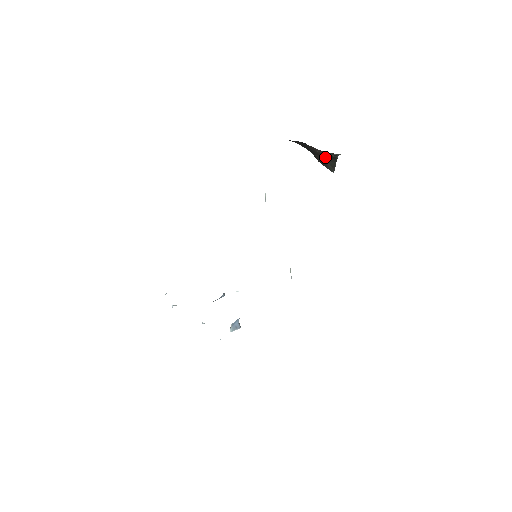
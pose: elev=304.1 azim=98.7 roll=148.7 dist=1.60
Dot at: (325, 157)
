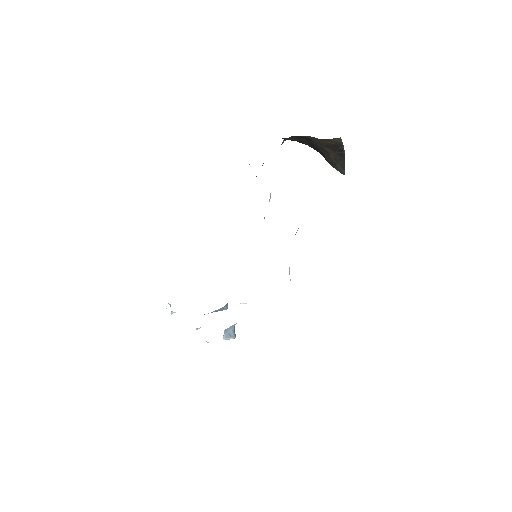
Dot at: (333, 156)
